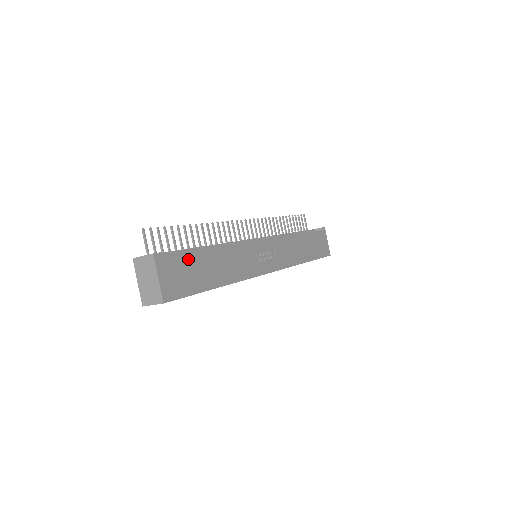
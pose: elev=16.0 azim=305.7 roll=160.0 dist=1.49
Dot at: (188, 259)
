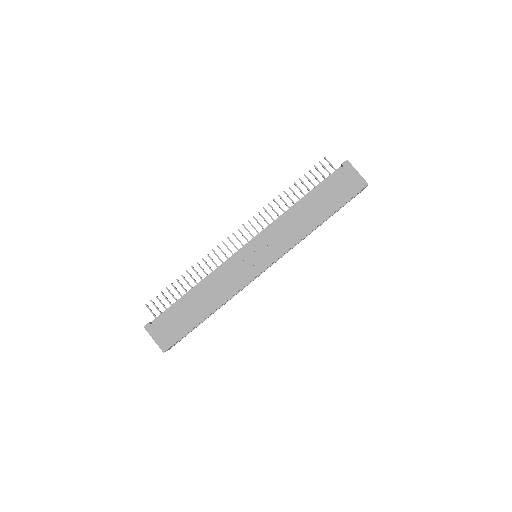
Dot at: (172, 313)
